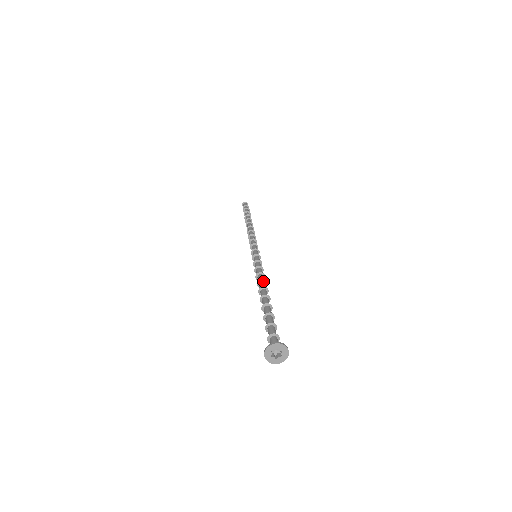
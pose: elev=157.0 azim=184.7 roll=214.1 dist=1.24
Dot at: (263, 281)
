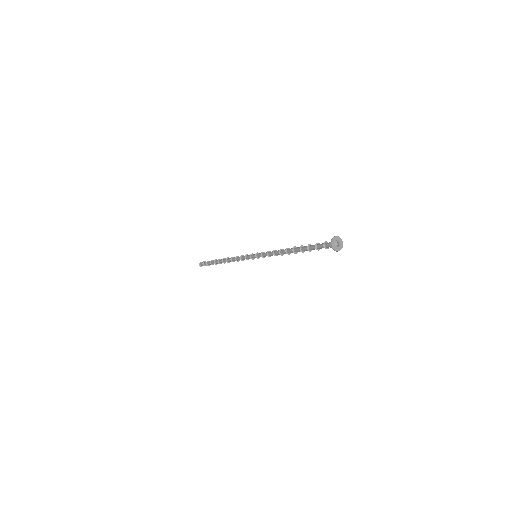
Dot at: occluded
